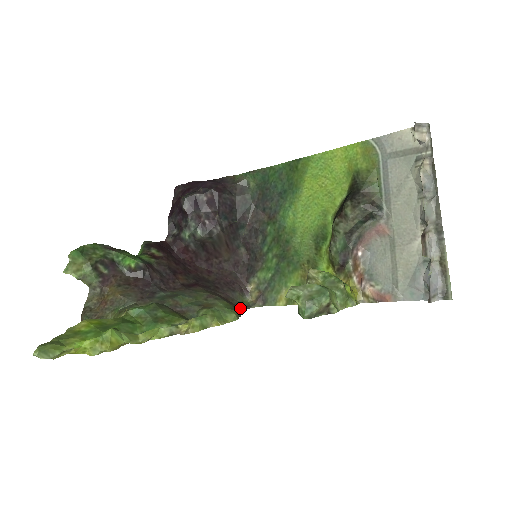
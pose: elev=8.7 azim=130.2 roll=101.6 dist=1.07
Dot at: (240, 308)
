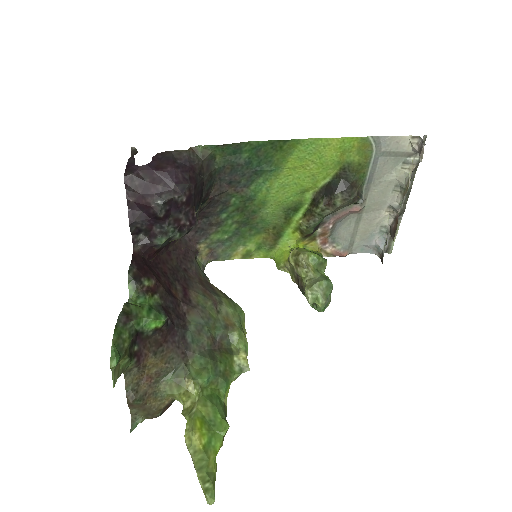
Dot at: (208, 280)
